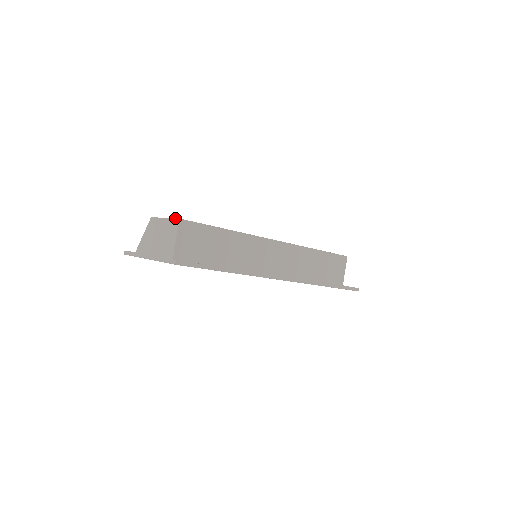
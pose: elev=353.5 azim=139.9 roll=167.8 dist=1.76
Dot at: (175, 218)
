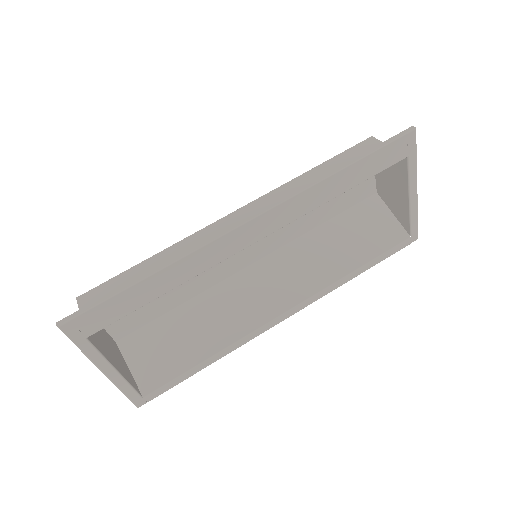
Dot at: occluded
